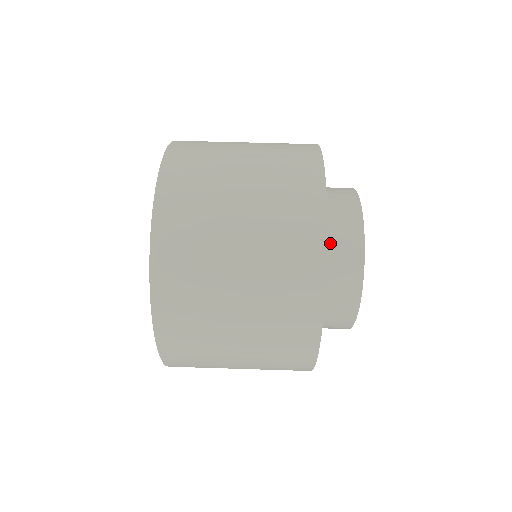
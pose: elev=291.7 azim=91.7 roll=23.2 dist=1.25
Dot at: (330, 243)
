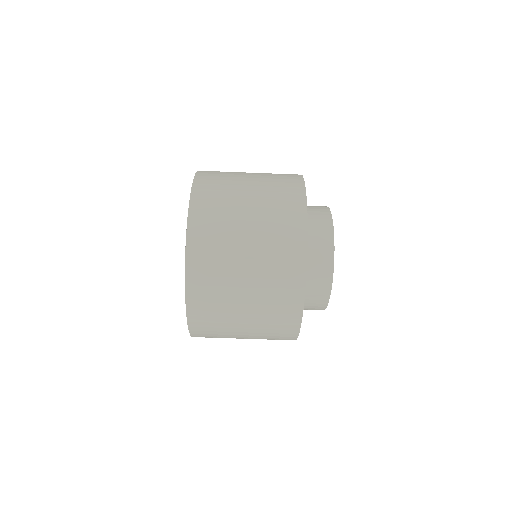
Dot at: (310, 253)
